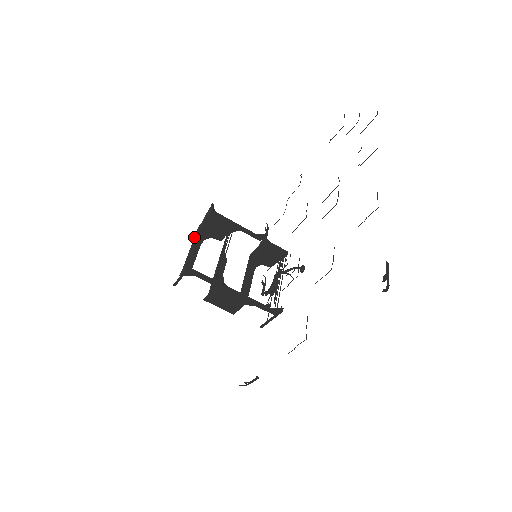
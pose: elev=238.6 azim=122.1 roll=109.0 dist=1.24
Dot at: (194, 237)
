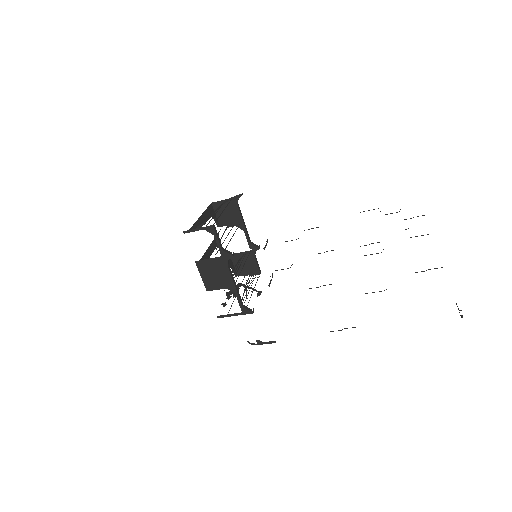
Dot at: (207, 208)
